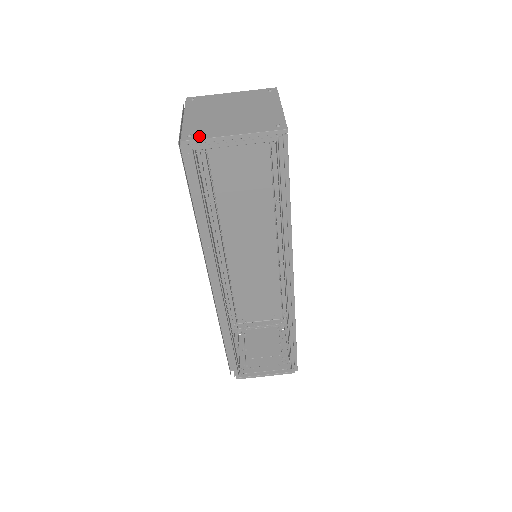
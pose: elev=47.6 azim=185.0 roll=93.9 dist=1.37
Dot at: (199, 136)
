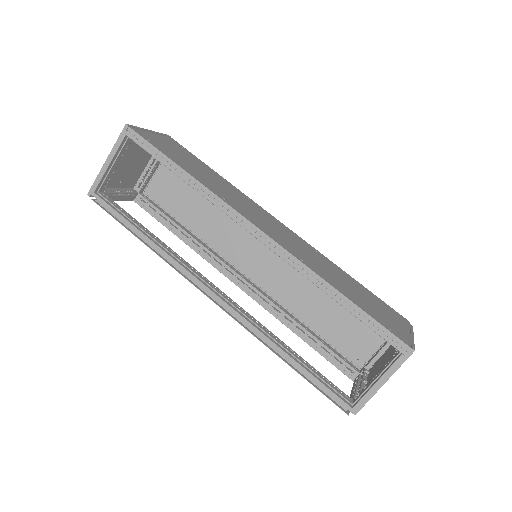
Dot at: occluded
